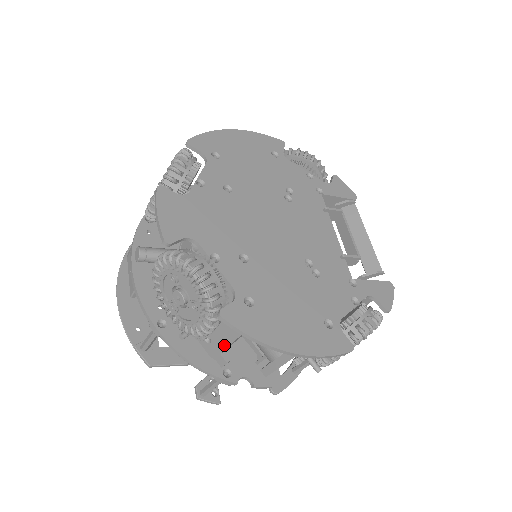
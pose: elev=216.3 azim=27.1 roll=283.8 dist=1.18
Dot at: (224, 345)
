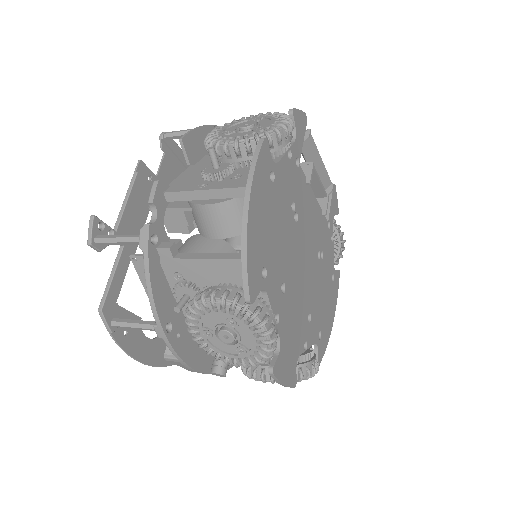
Dot at: occluded
